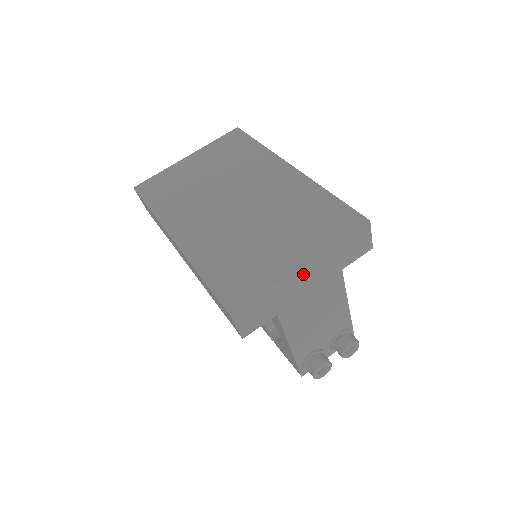
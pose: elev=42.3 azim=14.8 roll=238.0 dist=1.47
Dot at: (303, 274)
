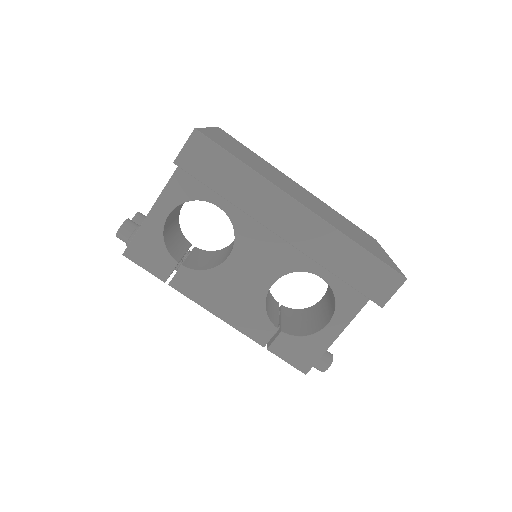
Dot at: occluded
